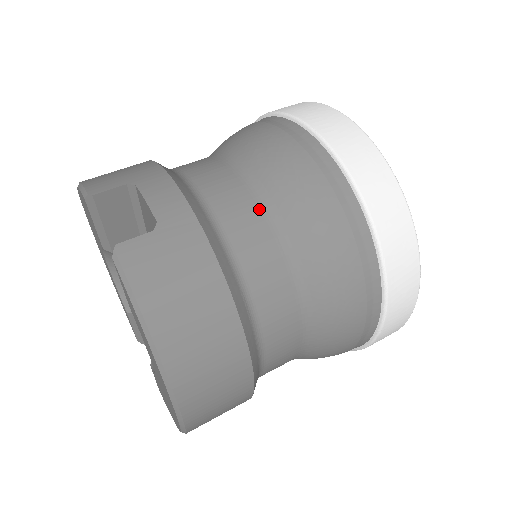
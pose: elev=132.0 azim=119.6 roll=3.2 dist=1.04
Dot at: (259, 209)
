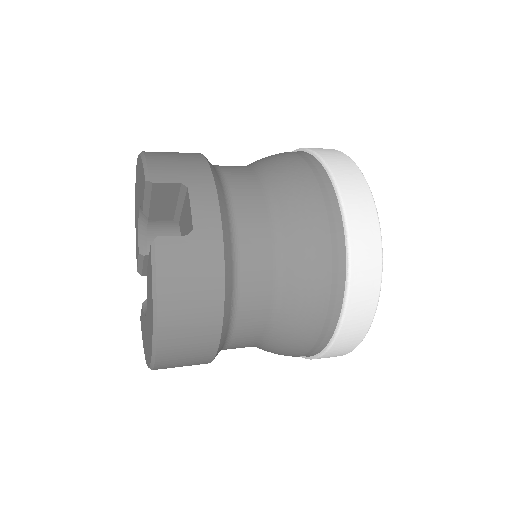
Dot at: (272, 243)
